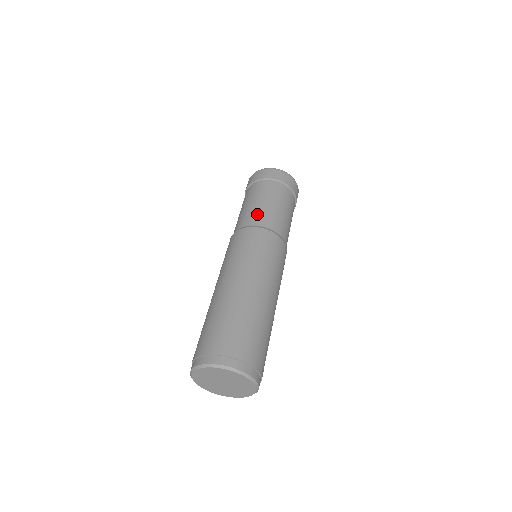
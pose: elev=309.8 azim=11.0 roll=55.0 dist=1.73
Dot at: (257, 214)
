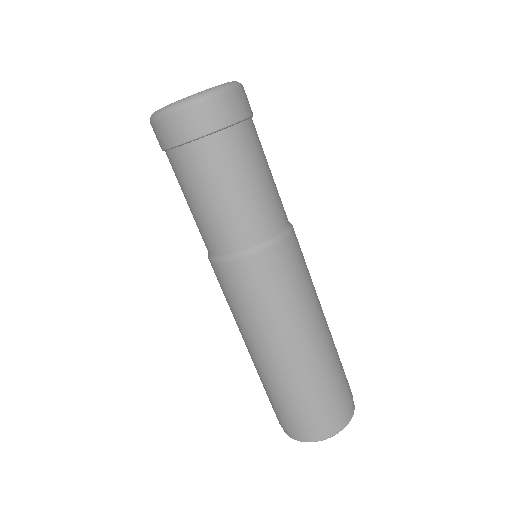
Dot at: (211, 232)
